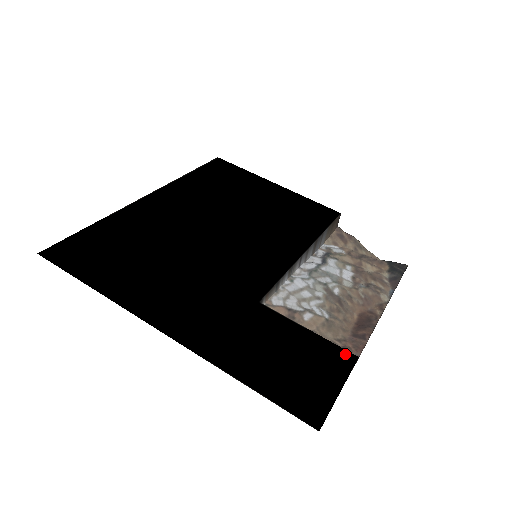
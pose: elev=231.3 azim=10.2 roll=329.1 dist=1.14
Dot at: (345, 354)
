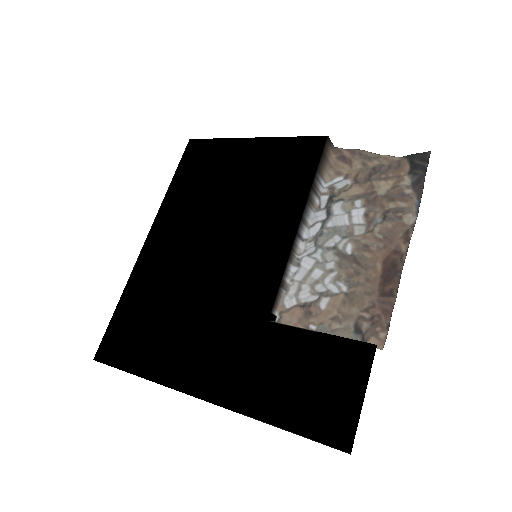
Dot at: (362, 348)
